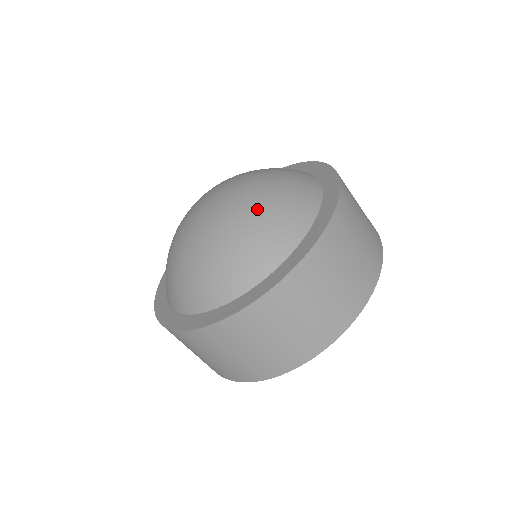
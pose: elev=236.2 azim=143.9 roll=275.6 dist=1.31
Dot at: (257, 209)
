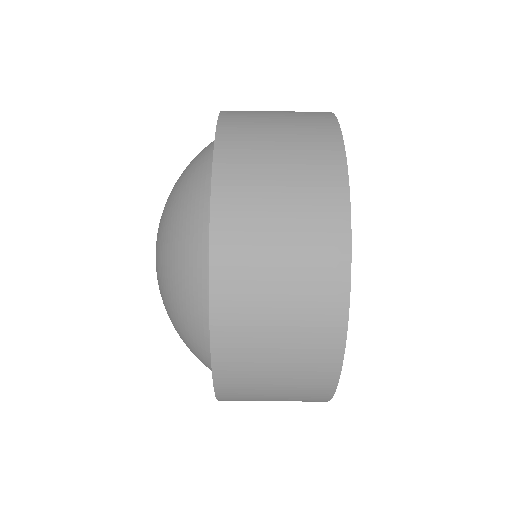
Dot at: (166, 251)
